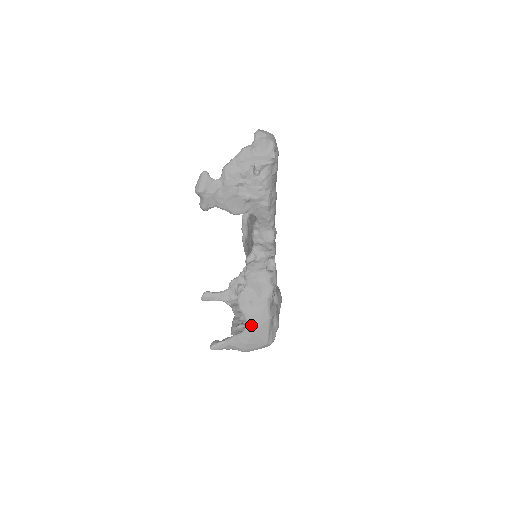
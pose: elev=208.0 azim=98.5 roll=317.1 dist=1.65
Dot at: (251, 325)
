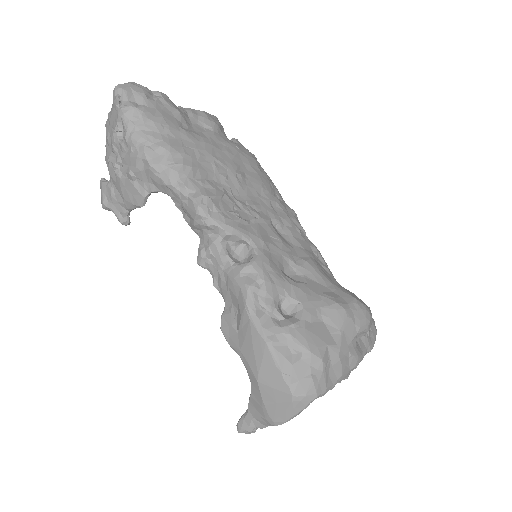
Dot at: (249, 367)
